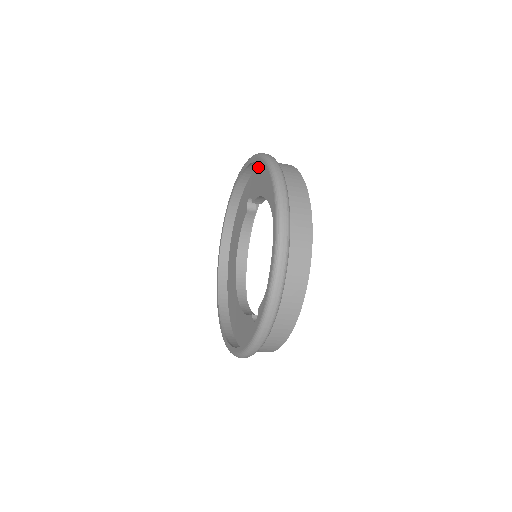
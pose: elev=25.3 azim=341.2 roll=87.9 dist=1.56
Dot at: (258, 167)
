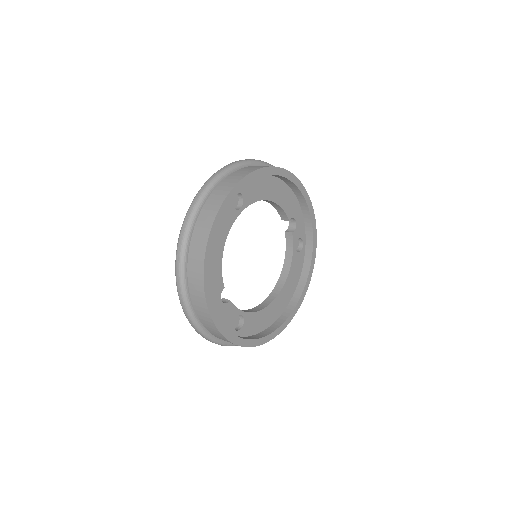
Dot at: occluded
